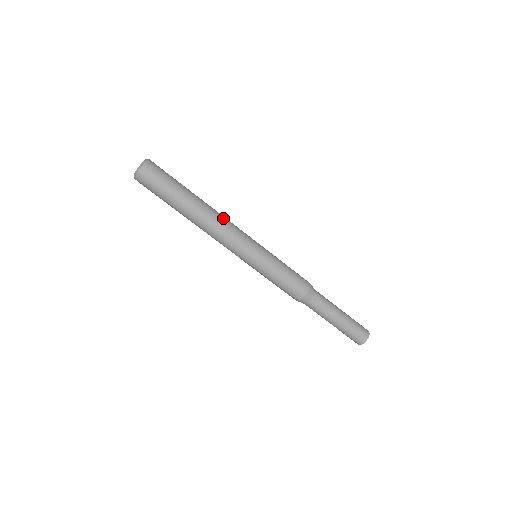
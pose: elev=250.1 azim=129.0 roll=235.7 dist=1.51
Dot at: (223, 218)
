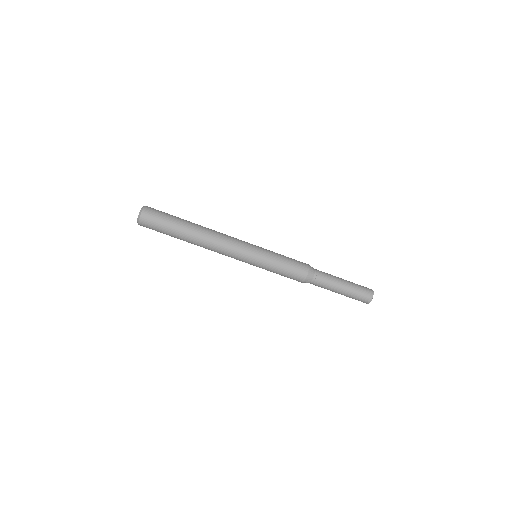
Dot at: (218, 237)
